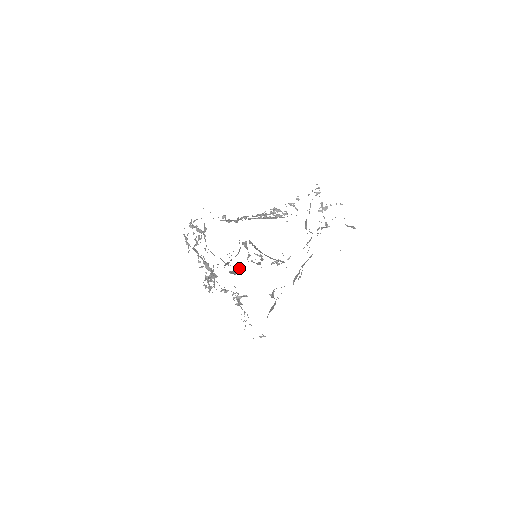
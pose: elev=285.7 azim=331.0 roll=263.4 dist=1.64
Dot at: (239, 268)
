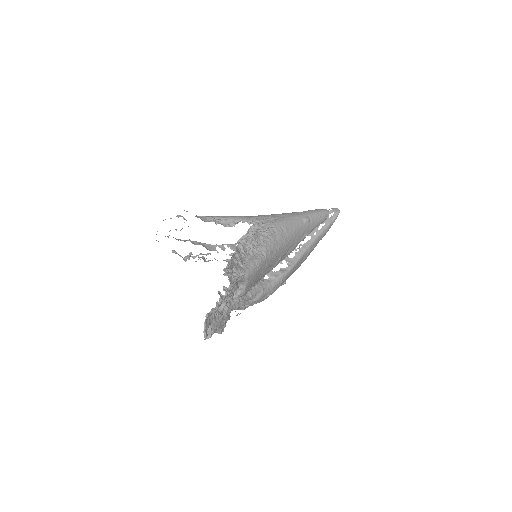
Dot at: occluded
